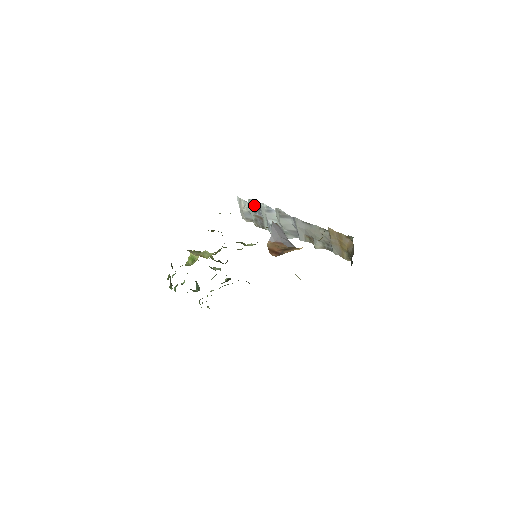
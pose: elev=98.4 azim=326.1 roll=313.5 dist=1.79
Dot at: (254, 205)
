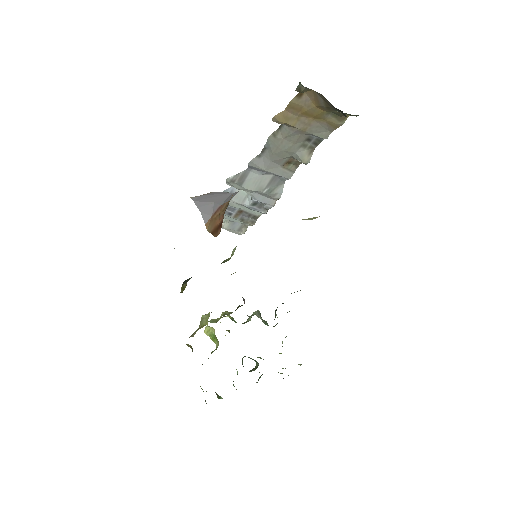
Dot at: occluded
